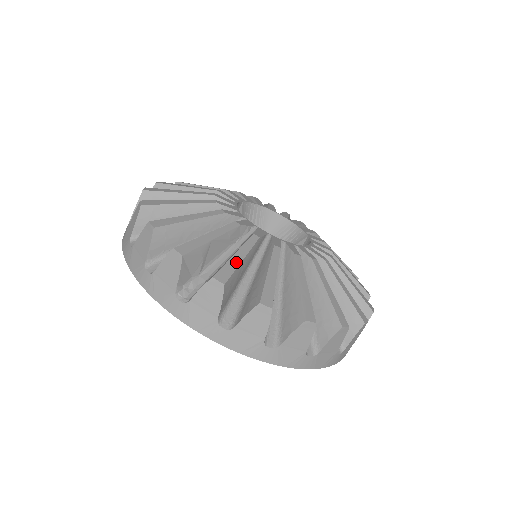
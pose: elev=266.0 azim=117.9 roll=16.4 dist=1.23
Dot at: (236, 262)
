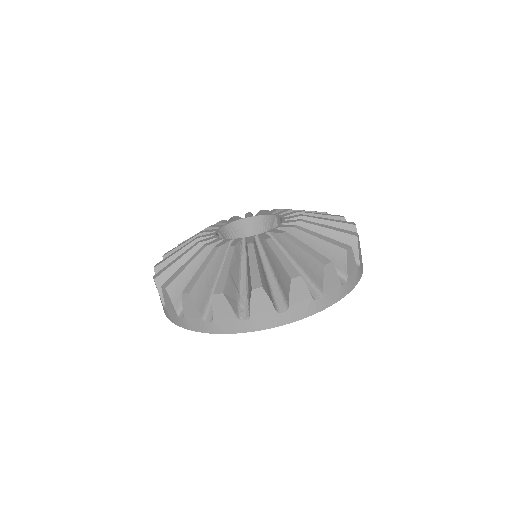
Dot at: (255, 269)
